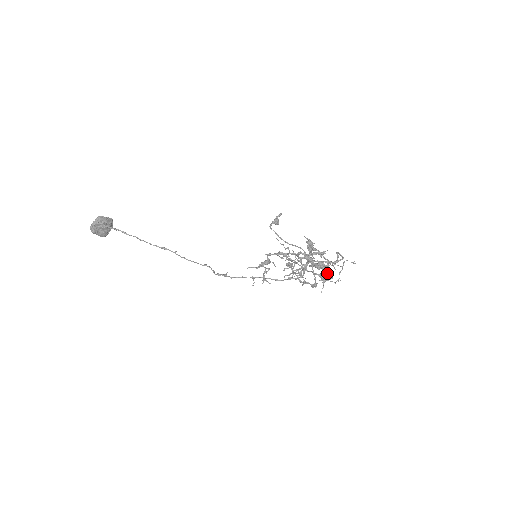
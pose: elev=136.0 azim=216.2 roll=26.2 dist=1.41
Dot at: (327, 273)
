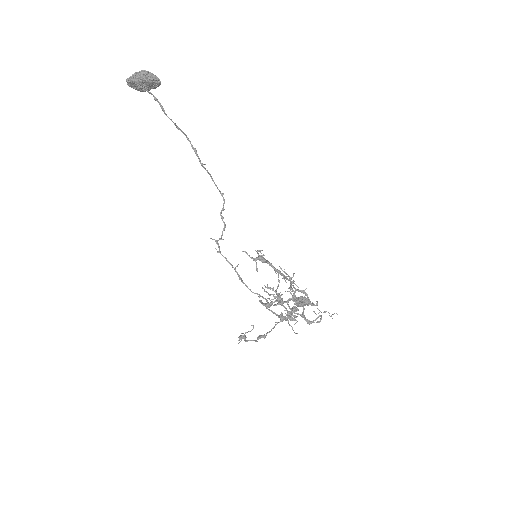
Dot at: (296, 317)
